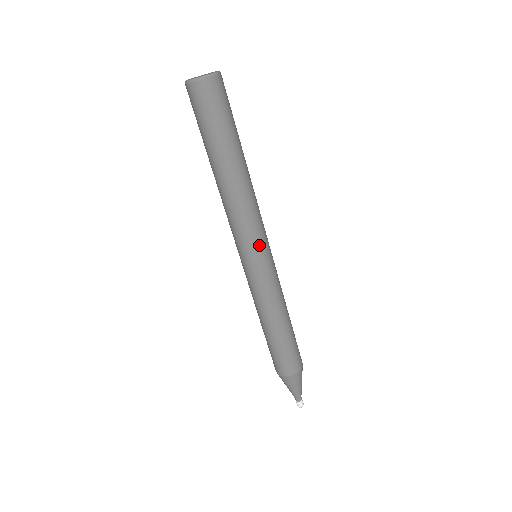
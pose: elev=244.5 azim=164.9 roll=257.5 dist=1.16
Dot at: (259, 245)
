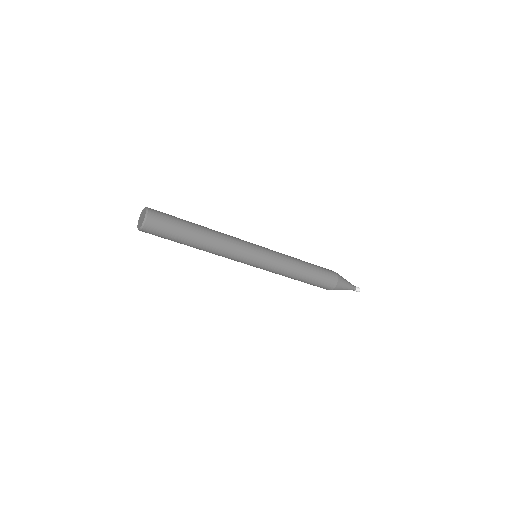
Dot at: (251, 254)
